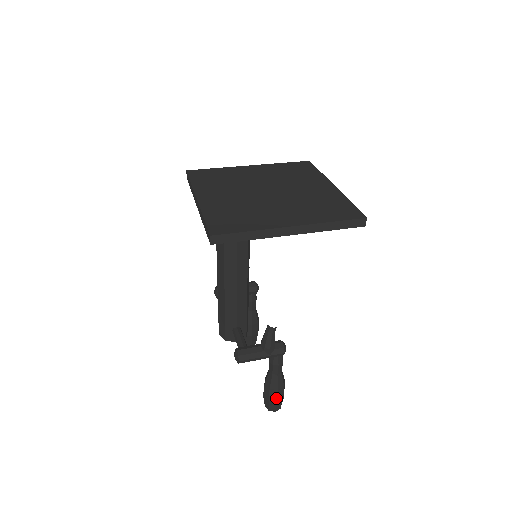
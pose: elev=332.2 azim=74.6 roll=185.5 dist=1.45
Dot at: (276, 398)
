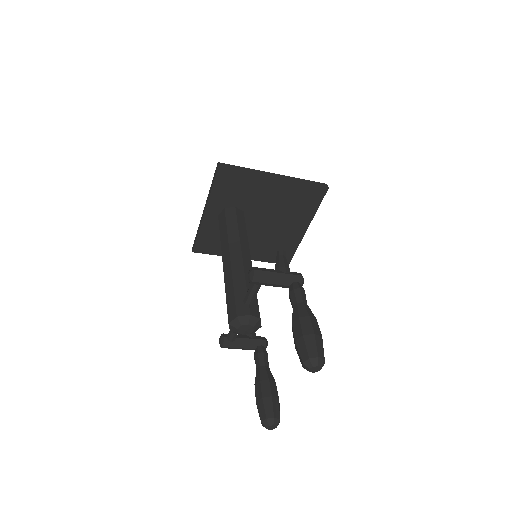
Dot at: (311, 328)
